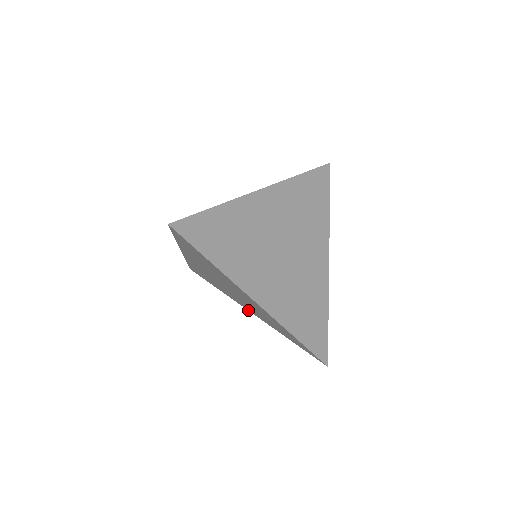
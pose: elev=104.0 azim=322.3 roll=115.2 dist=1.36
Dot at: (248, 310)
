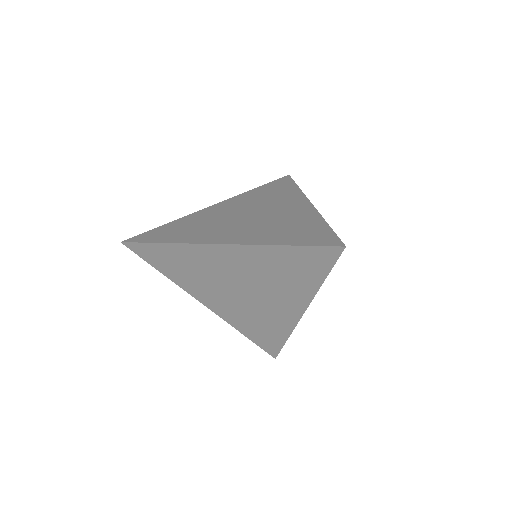
Dot at: (301, 315)
